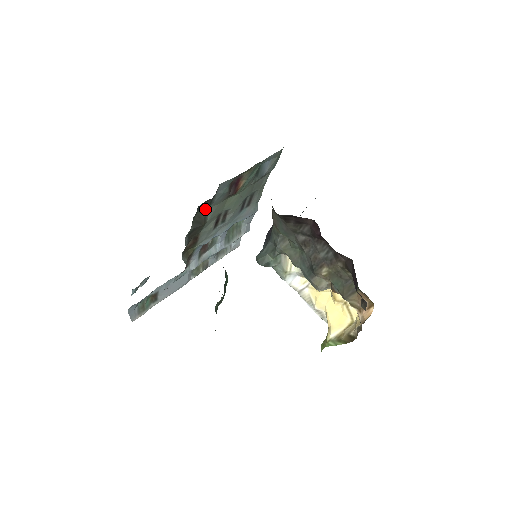
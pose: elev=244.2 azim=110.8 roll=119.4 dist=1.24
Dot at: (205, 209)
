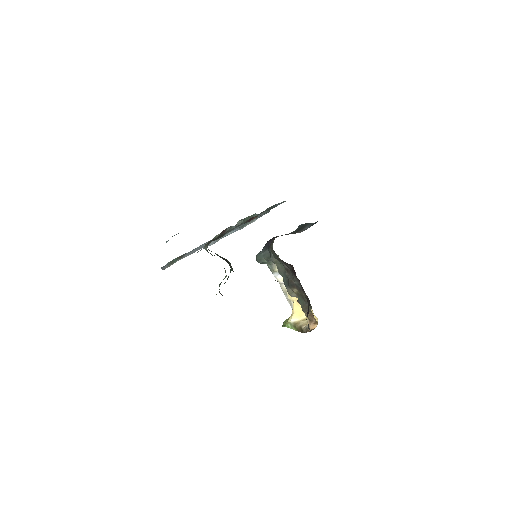
Dot at: occluded
